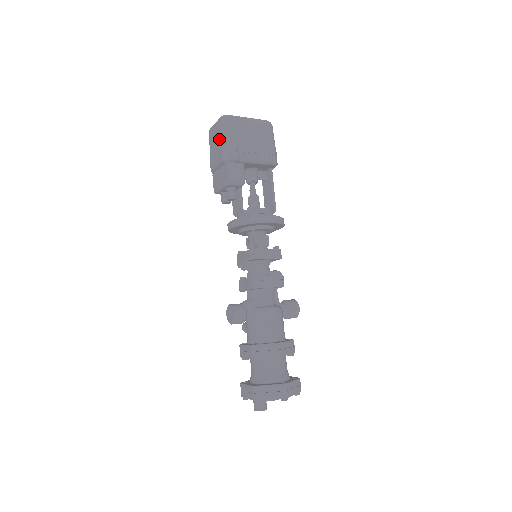
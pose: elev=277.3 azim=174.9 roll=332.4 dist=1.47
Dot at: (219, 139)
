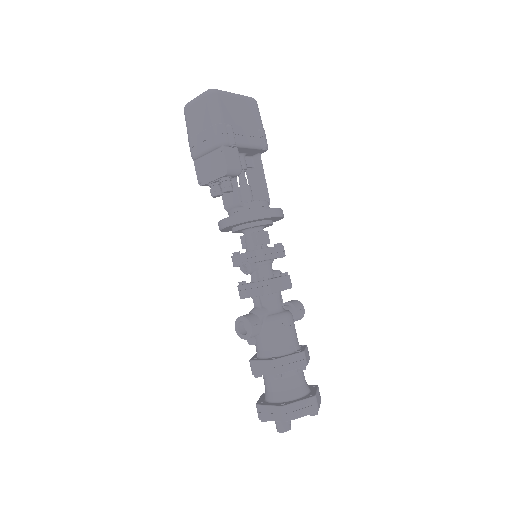
Dot at: (208, 118)
